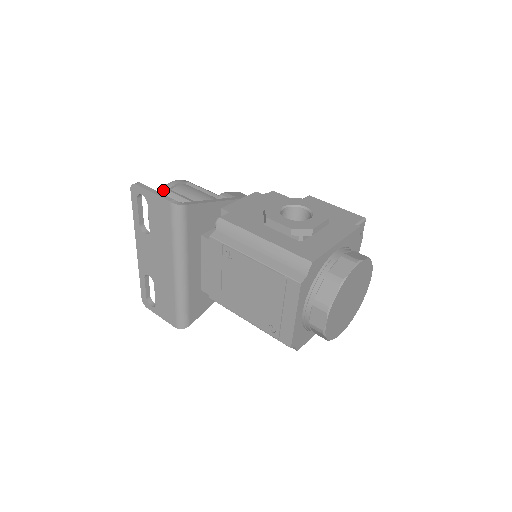
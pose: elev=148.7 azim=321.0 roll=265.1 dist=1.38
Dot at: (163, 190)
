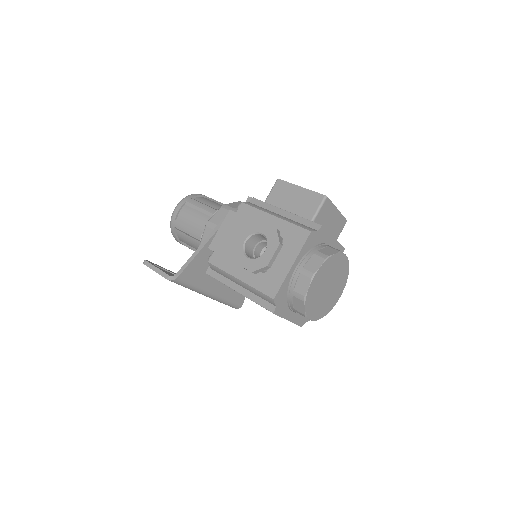
Dot at: (172, 222)
